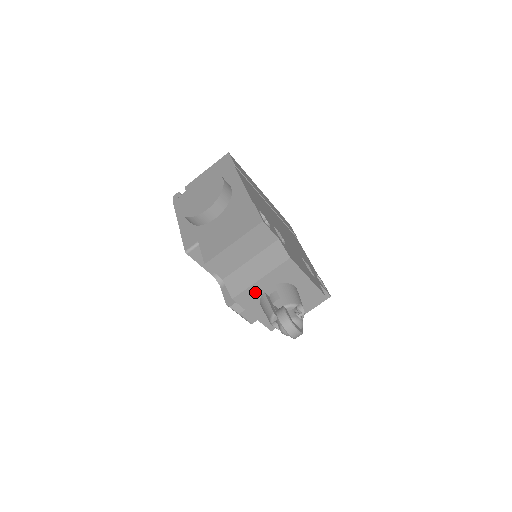
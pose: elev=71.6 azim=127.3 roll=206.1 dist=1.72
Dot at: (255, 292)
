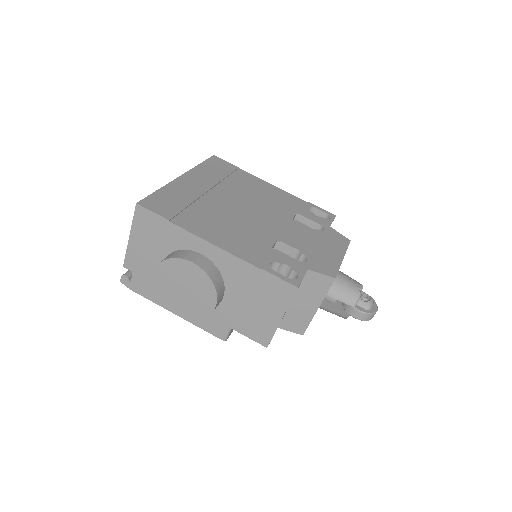
Dot at: occluded
